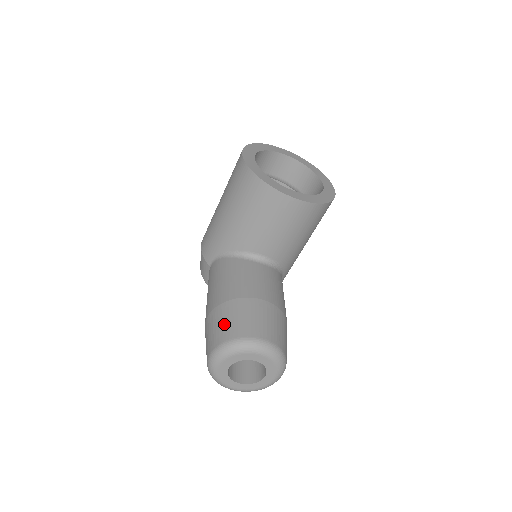
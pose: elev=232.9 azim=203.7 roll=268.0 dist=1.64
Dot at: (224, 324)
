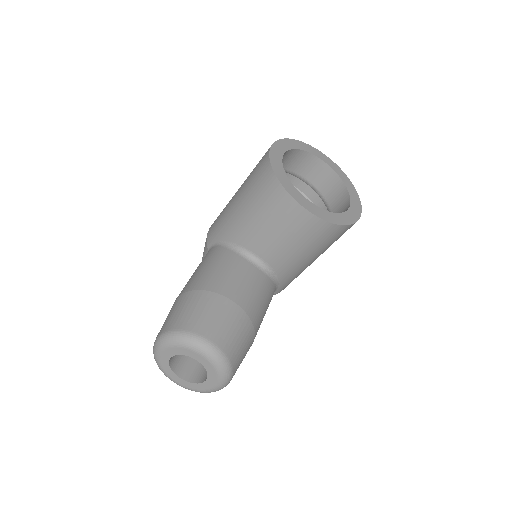
Dot at: (183, 312)
